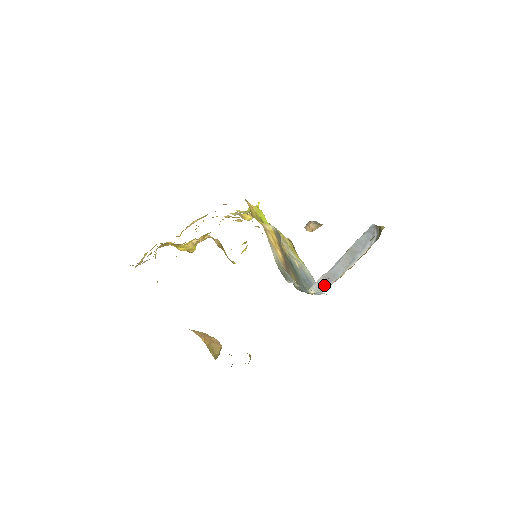
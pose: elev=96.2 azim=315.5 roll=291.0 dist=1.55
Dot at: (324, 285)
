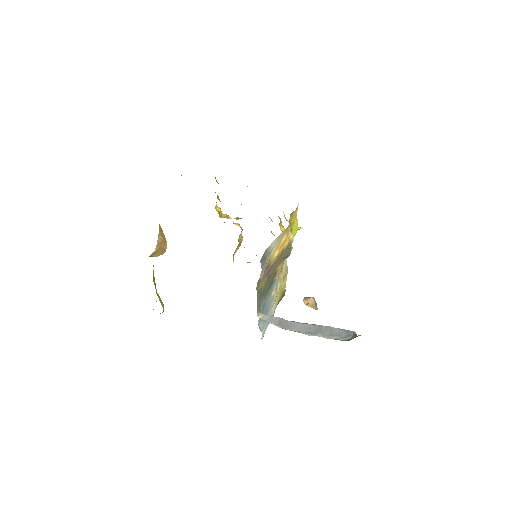
Dot at: (273, 323)
